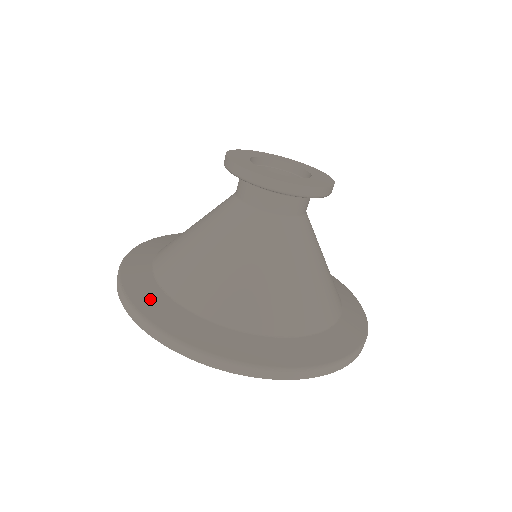
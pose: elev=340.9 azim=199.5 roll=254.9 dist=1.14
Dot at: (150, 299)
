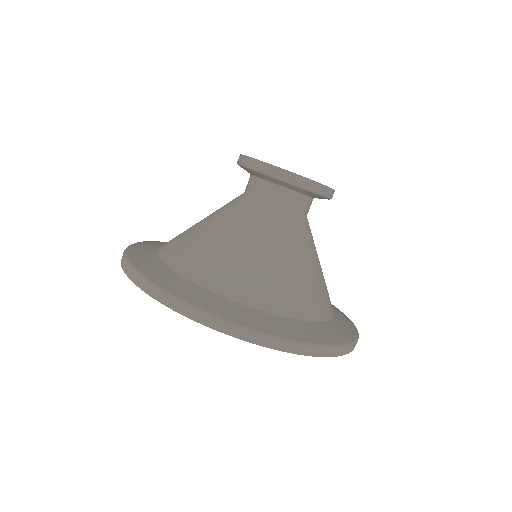
Dot at: (175, 284)
